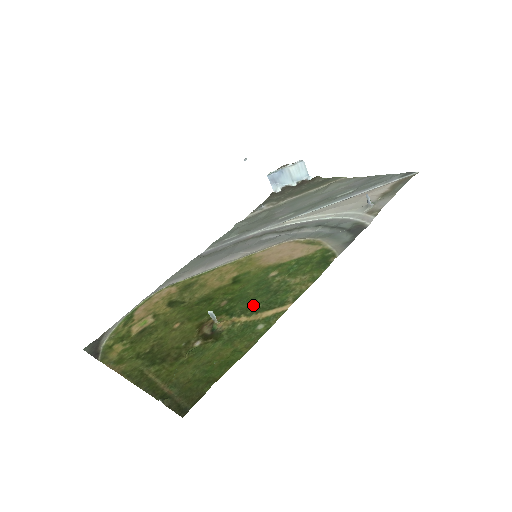
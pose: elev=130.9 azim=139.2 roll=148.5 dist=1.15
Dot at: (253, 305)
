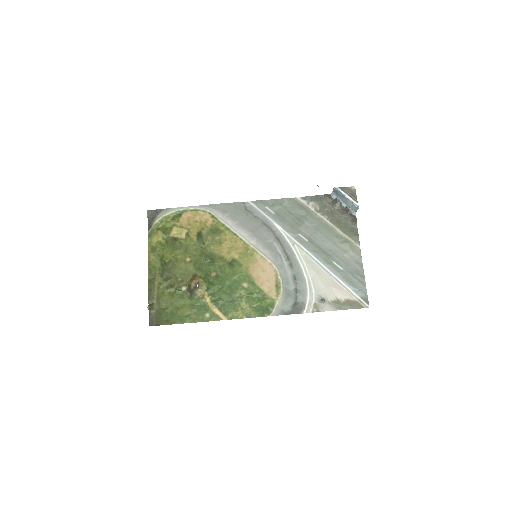
Dot at: (218, 297)
